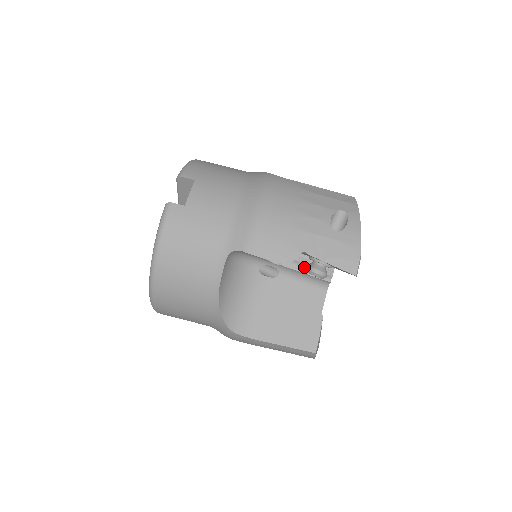
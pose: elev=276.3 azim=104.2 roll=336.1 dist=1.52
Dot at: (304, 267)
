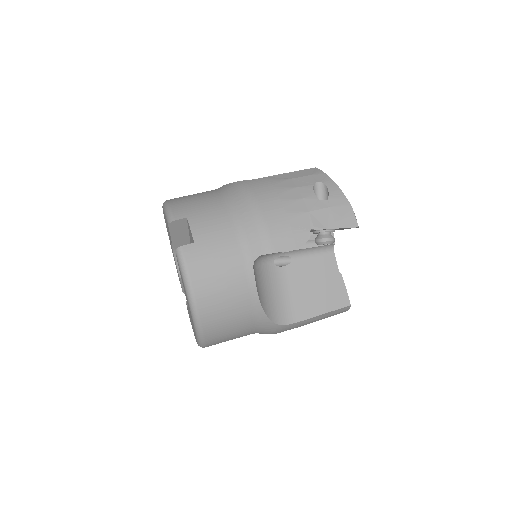
Dot at: (309, 243)
